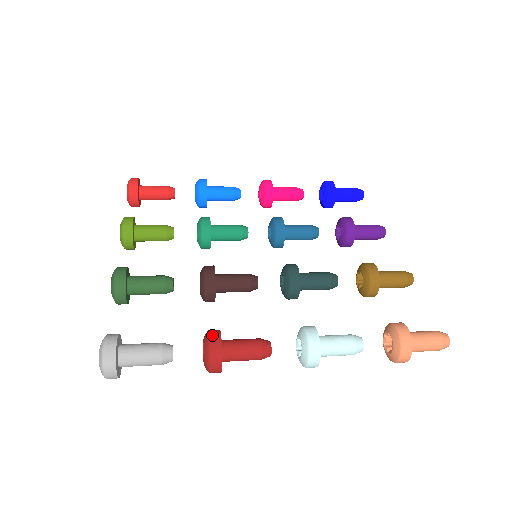
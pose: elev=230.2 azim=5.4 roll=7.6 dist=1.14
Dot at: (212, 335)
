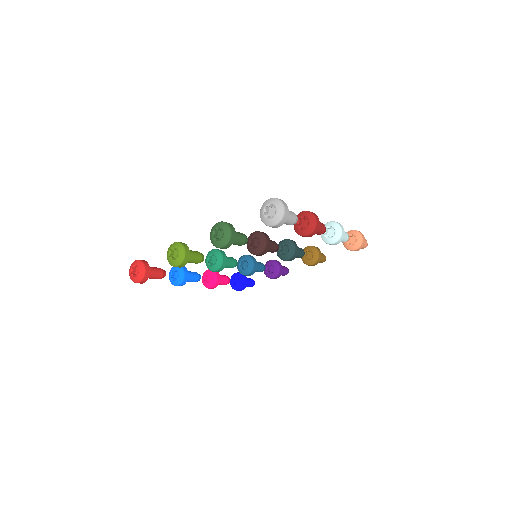
Dot at: (301, 212)
